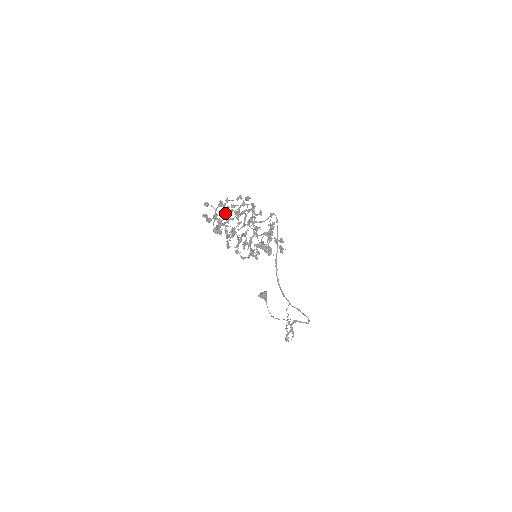
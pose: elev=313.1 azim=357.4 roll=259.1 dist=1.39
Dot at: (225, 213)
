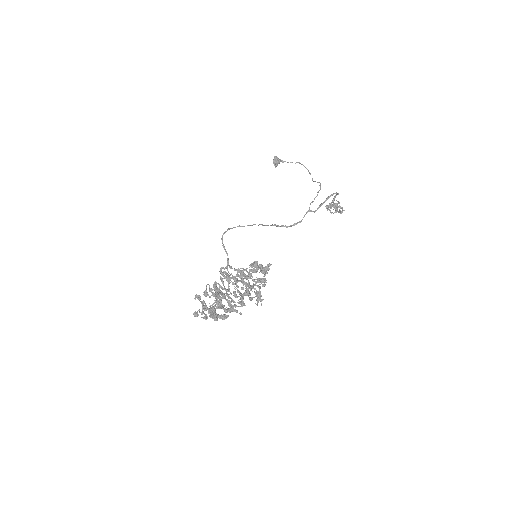
Dot at: occluded
